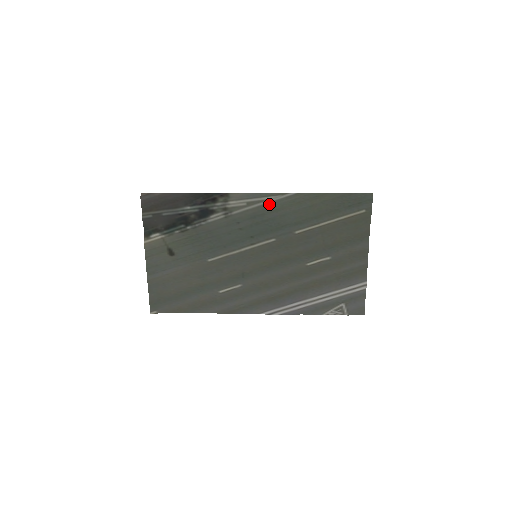
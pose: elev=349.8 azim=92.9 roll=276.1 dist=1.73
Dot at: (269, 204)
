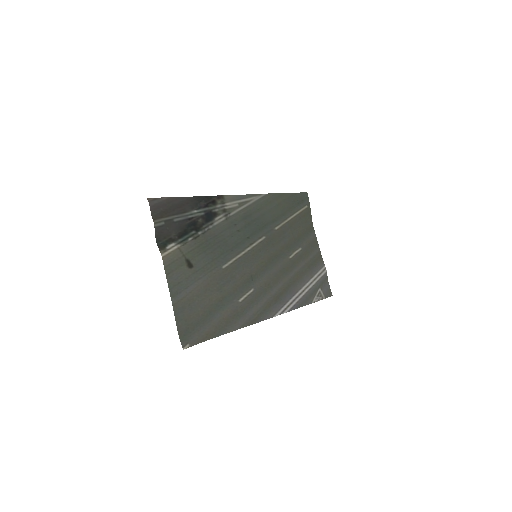
Dot at: (253, 204)
